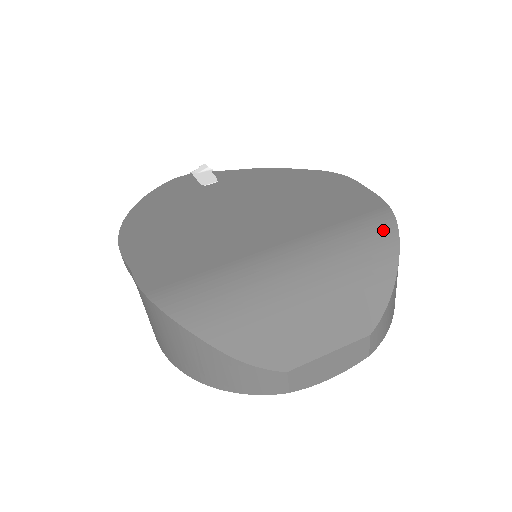
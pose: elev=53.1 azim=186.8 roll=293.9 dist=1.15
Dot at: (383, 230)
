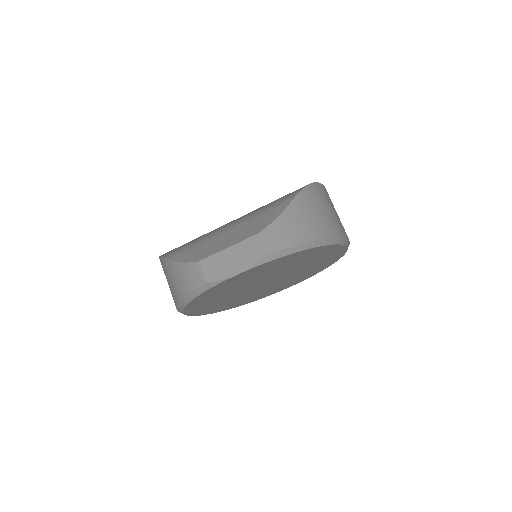
Dot at: occluded
